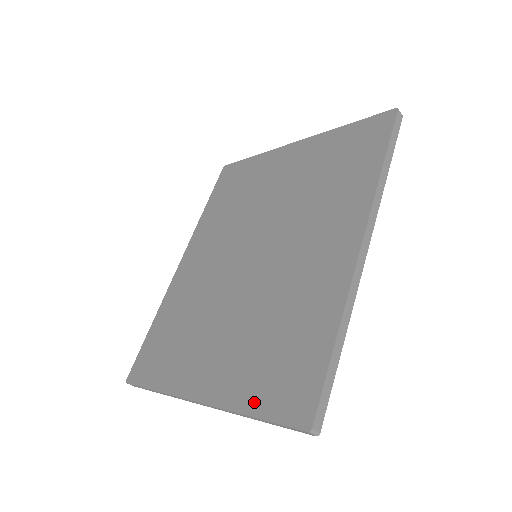
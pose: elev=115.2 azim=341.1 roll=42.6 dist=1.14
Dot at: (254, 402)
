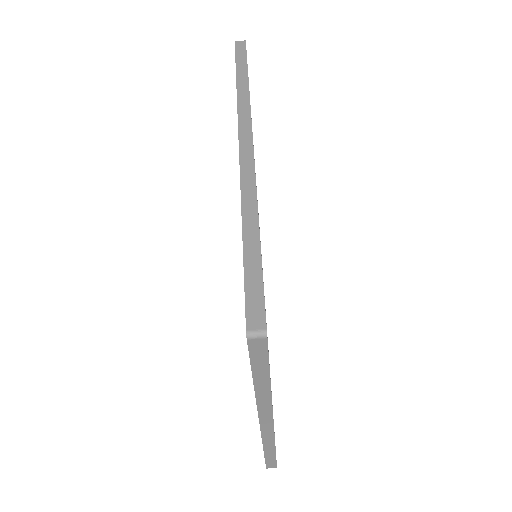
Dot at: occluded
